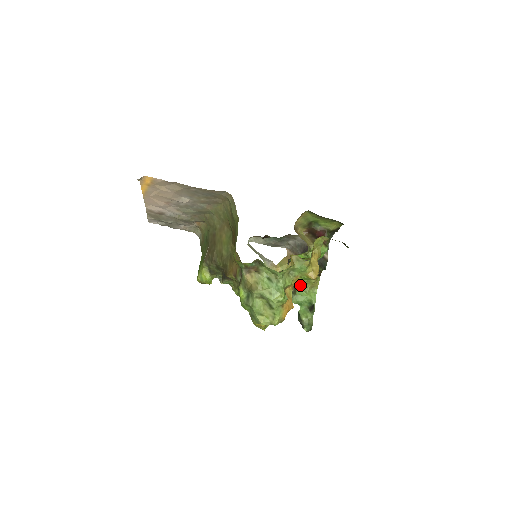
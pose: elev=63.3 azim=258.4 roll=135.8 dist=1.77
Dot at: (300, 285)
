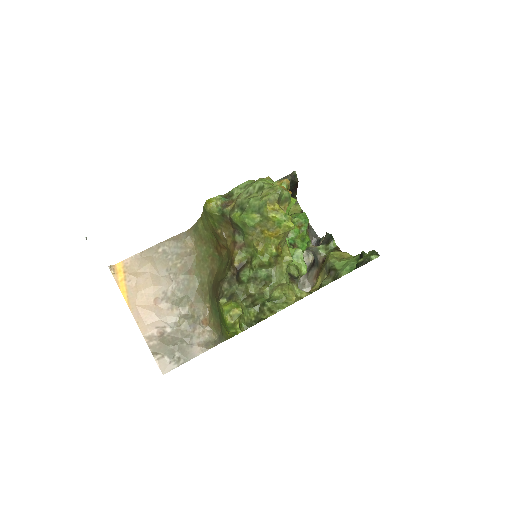
Dot at: (330, 260)
